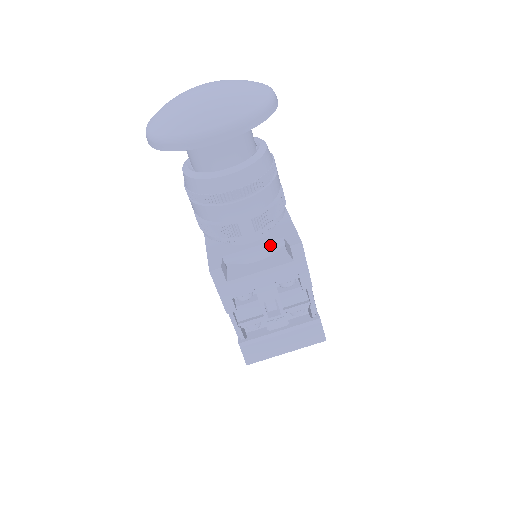
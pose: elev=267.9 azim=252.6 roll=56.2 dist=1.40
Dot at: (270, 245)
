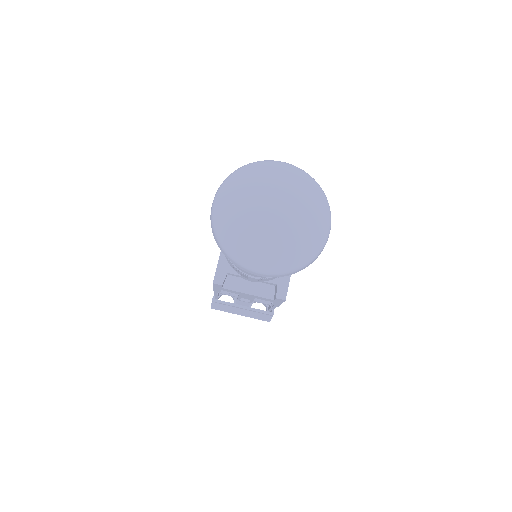
Dot at: (265, 282)
